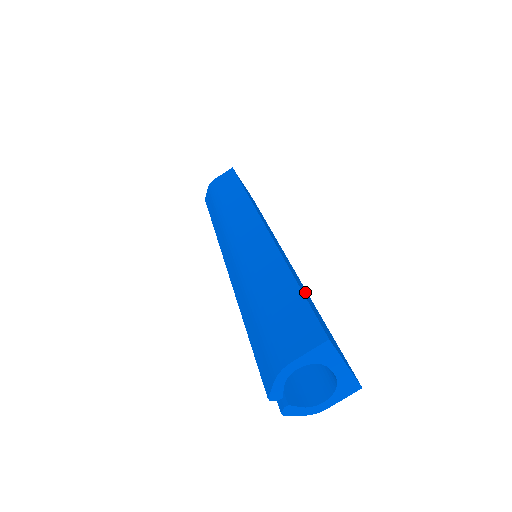
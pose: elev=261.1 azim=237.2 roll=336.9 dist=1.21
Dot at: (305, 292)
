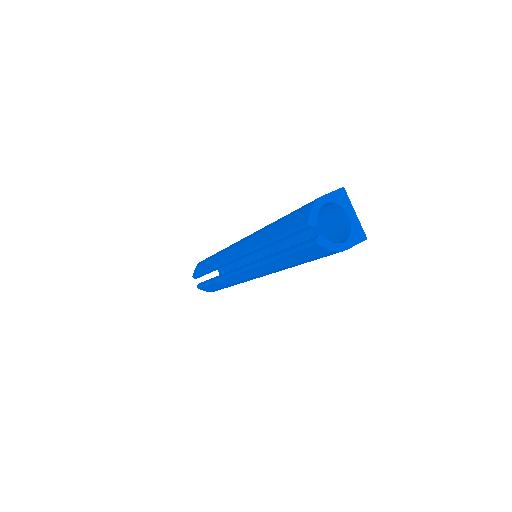
Dot at: occluded
